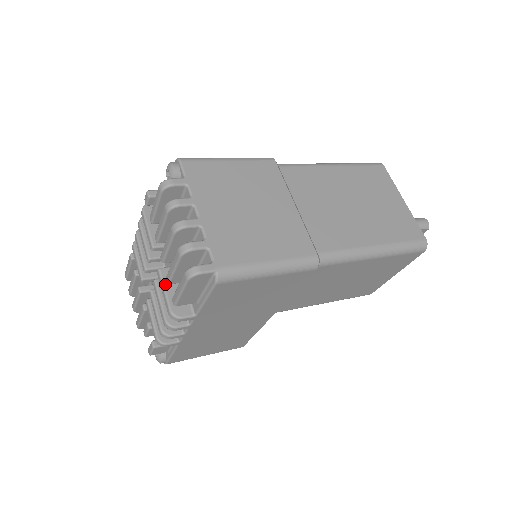
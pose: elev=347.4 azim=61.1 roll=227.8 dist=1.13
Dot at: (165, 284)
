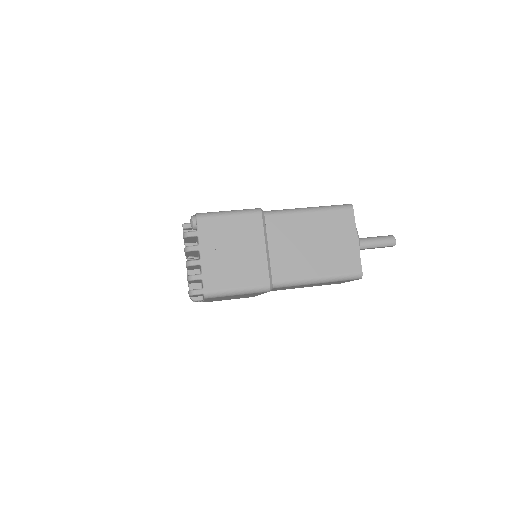
Dot at: occluded
